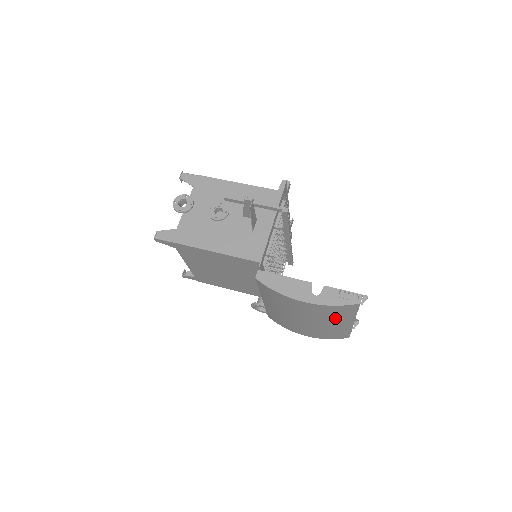
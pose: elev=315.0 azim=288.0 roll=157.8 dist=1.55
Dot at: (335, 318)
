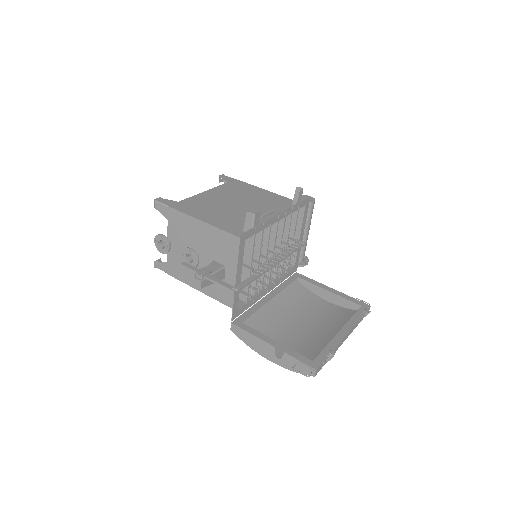
Dot at: (316, 349)
